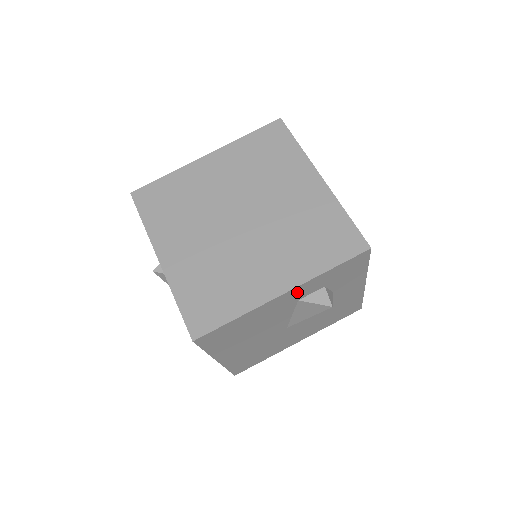
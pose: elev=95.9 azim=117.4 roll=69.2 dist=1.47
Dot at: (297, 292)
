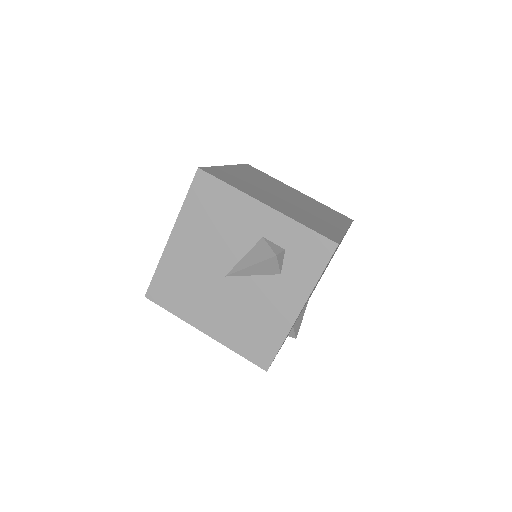
Dot at: (272, 221)
